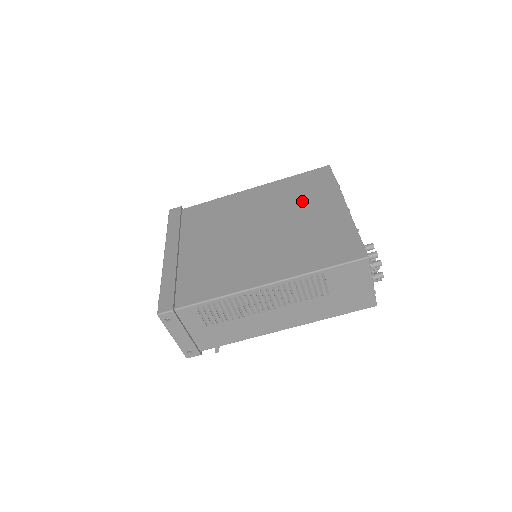
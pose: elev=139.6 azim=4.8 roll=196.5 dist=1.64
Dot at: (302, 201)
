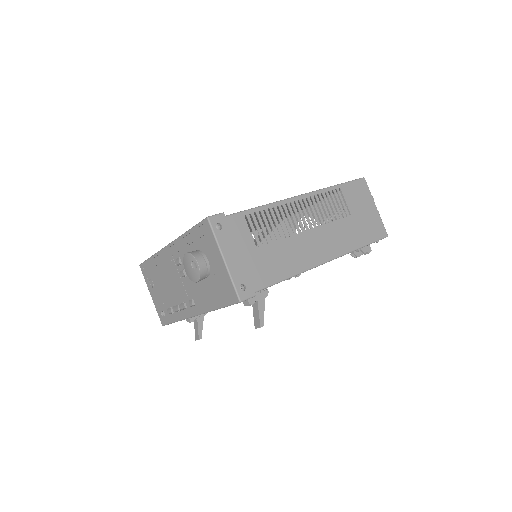
Dot at: (276, 218)
